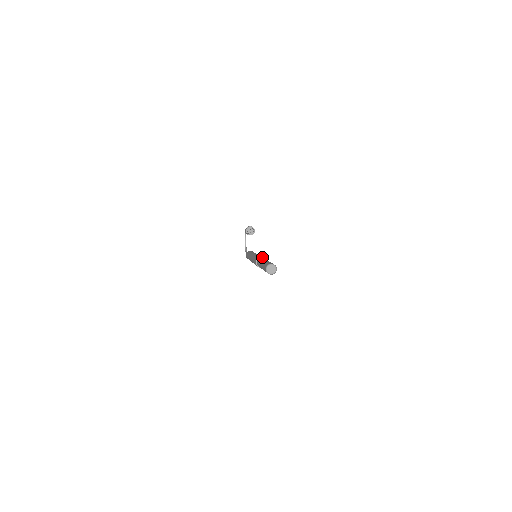
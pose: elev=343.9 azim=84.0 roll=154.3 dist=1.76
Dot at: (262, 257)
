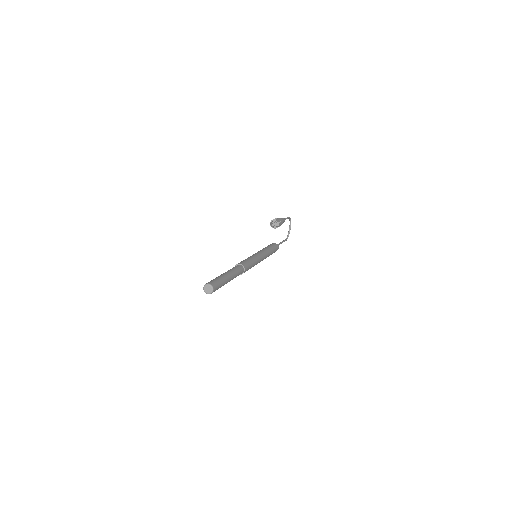
Dot at: (241, 264)
